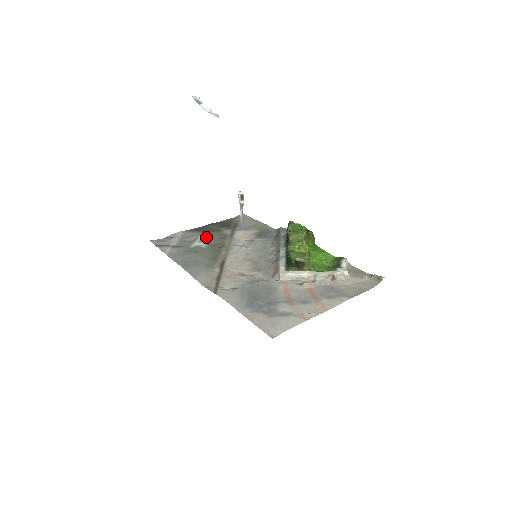
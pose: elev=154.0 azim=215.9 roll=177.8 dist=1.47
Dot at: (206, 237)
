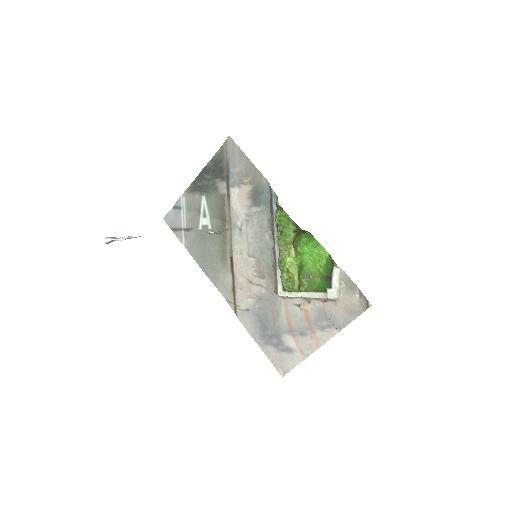
Dot at: (207, 205)
